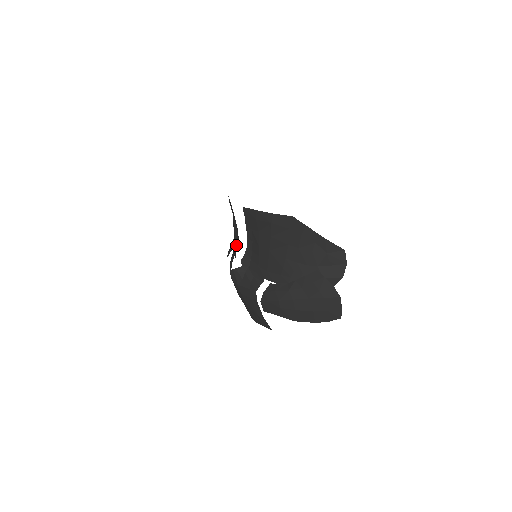
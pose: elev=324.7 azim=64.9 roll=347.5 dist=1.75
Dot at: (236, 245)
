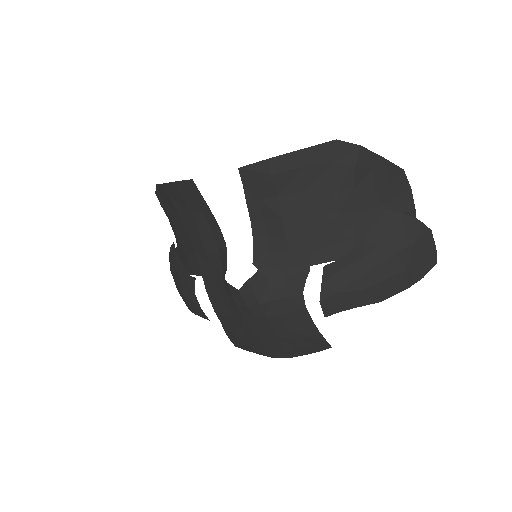
Dot at: (217, 255)
